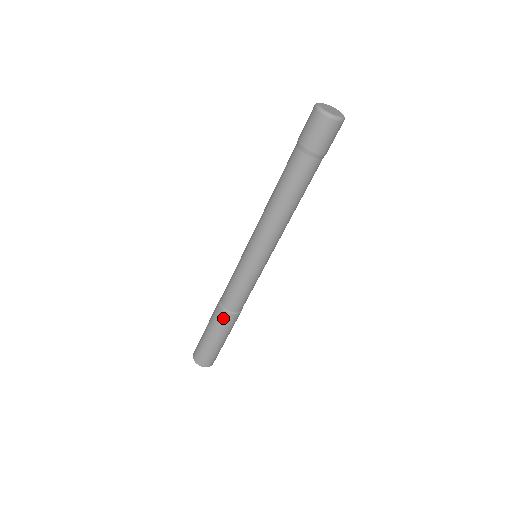
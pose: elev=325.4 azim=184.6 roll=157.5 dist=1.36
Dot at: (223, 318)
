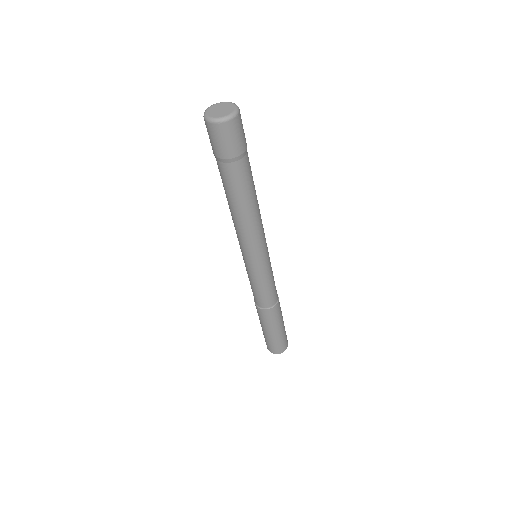
Dot at: (257, 310)
